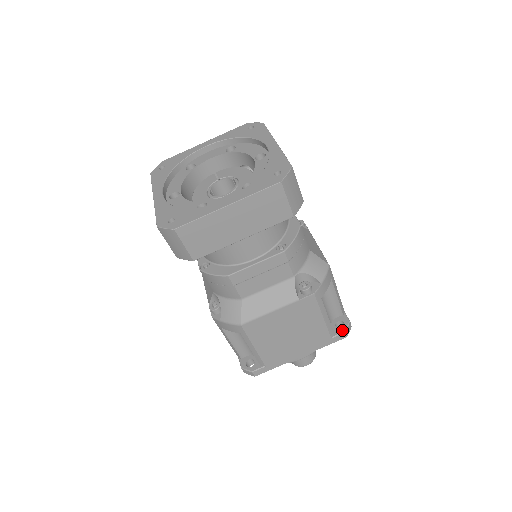
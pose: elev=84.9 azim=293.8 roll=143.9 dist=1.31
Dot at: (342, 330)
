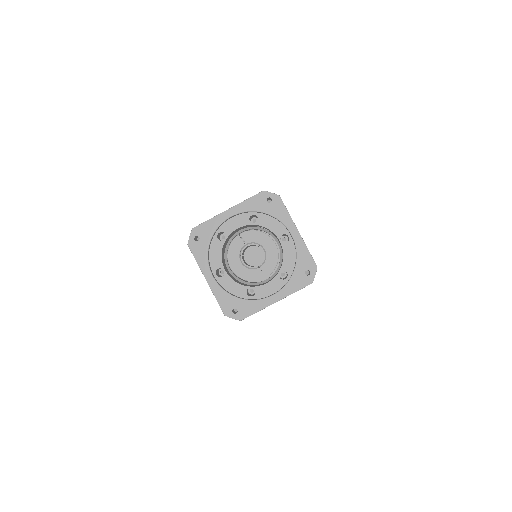
Dot at: occluded
